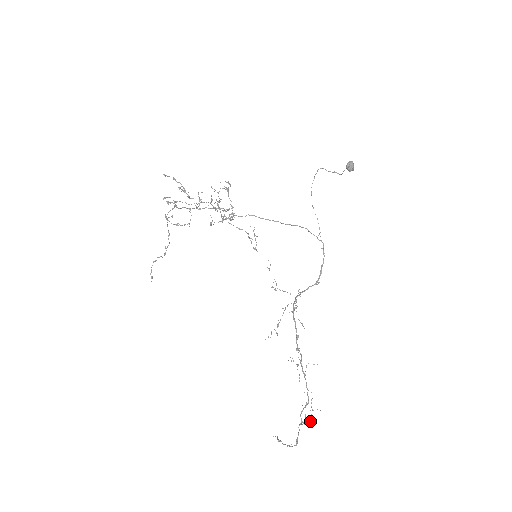
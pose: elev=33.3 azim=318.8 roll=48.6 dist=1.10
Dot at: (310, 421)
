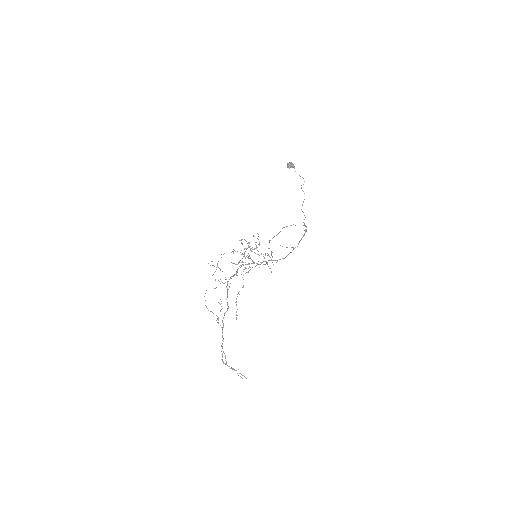
Dot at: occluded
